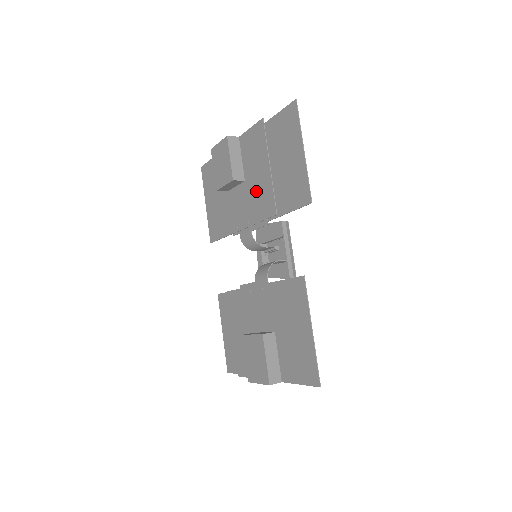
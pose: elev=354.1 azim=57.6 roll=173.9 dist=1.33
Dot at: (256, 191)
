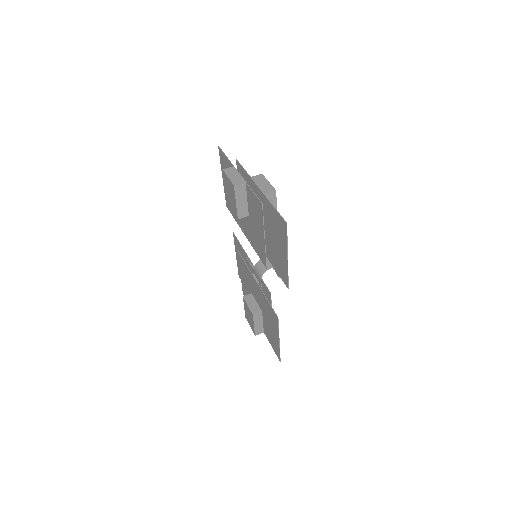
Dot at: (255, 235)
